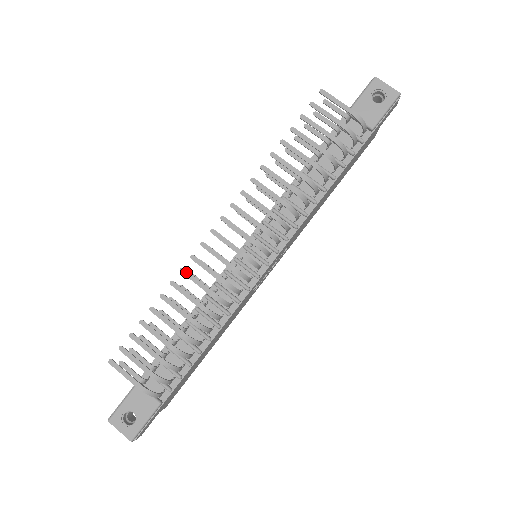
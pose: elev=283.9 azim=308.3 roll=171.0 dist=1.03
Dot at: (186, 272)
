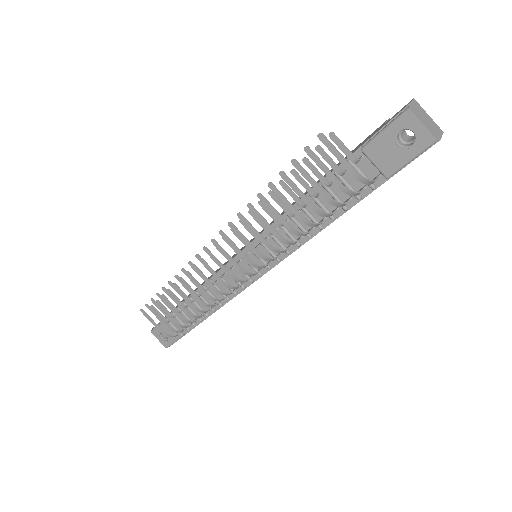
Dot at: (186, 273)
